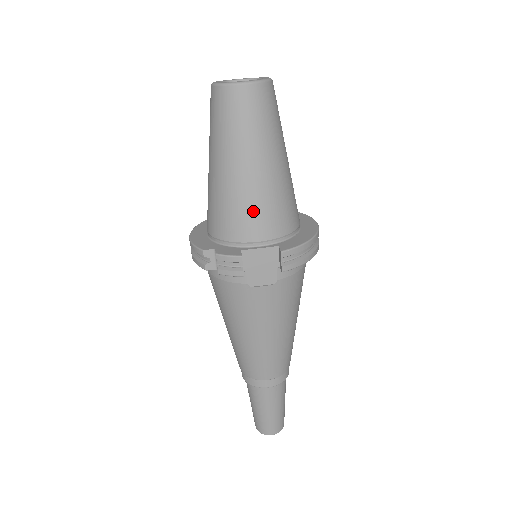
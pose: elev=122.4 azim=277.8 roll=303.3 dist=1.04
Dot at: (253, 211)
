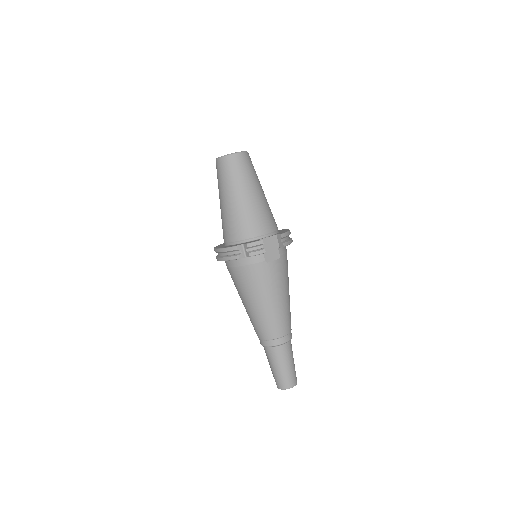
Dot at: (259, 217)
